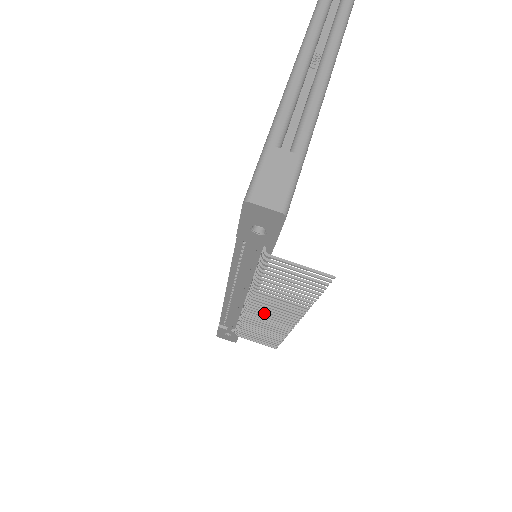
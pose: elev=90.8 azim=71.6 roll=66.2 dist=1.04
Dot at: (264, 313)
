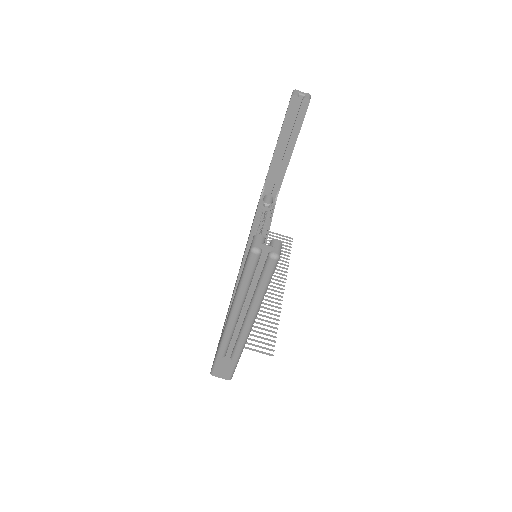
Dot at: occluded
